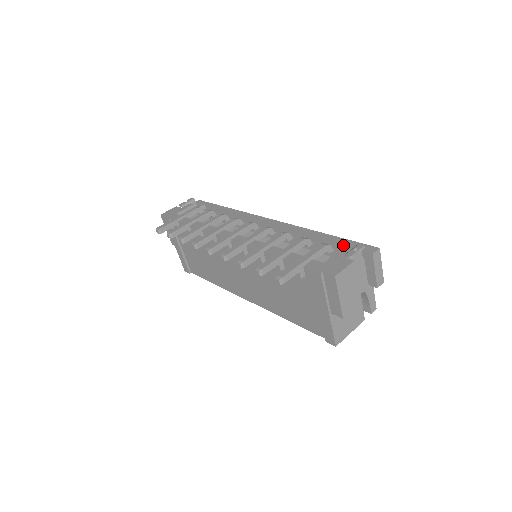
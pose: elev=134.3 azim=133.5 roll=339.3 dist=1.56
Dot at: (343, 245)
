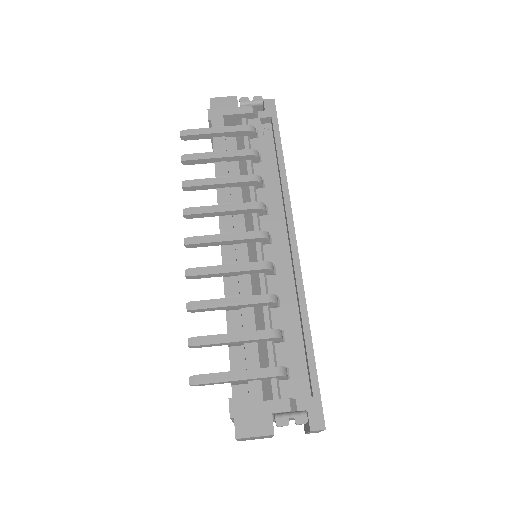
Dot at: (309, 374)
